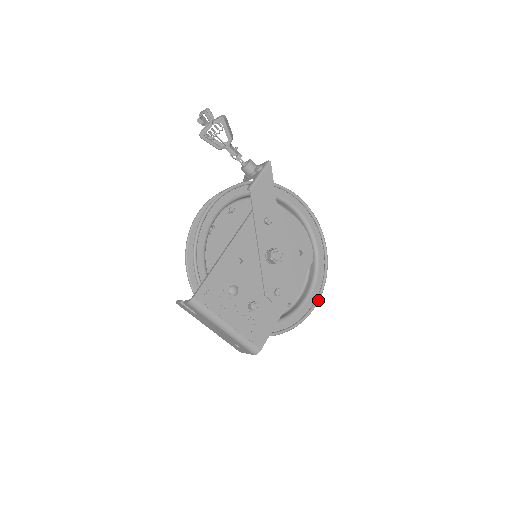
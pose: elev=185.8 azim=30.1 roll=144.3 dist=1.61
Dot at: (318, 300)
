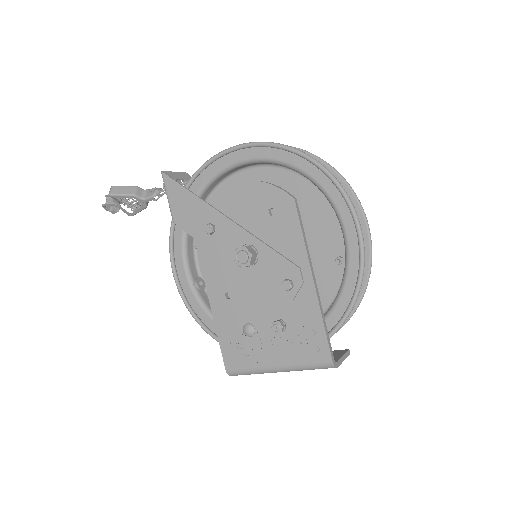
Dot at: (357, 226)
